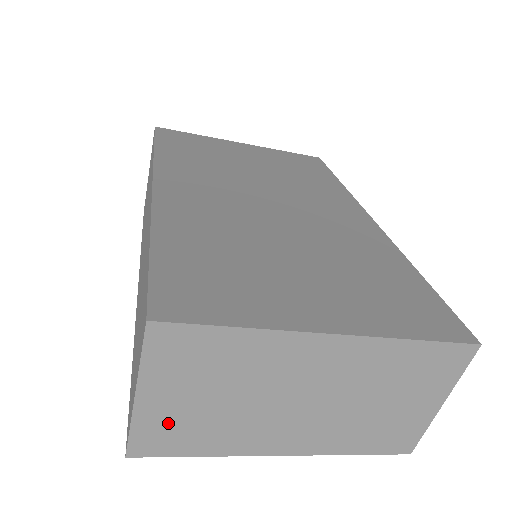
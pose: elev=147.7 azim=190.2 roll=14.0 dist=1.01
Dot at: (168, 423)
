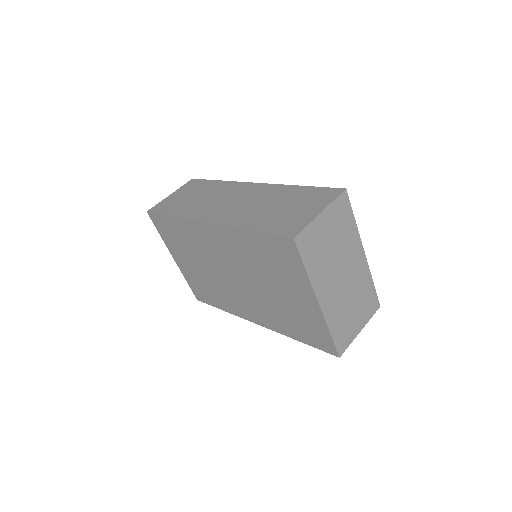
Dot at: (315, 237)
